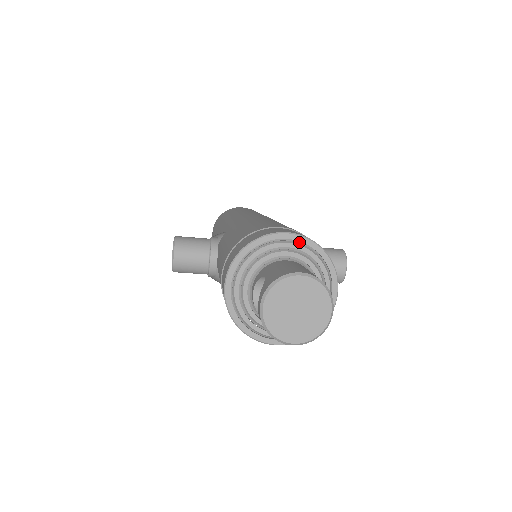
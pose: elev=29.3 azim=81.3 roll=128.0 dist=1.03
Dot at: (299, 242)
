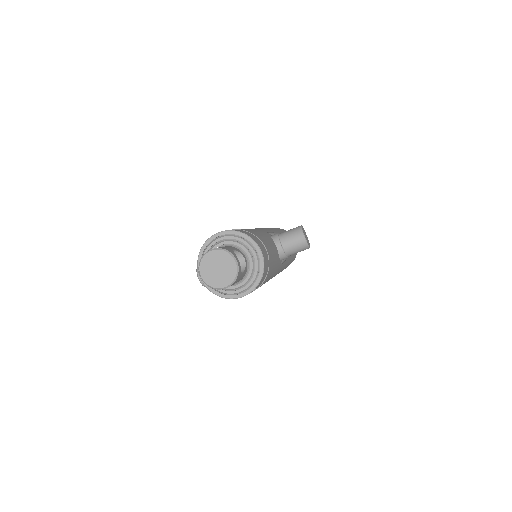
Dot at: (226, 235)
